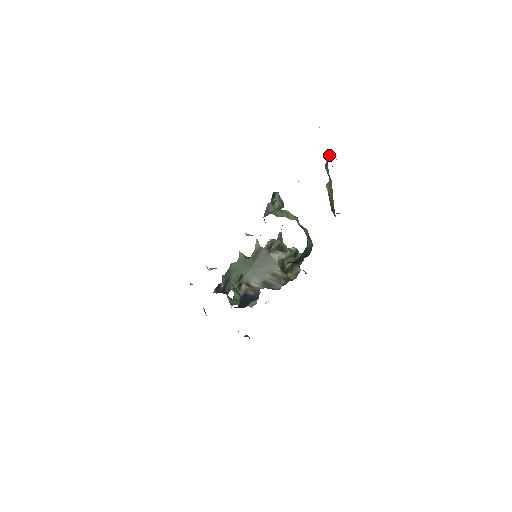
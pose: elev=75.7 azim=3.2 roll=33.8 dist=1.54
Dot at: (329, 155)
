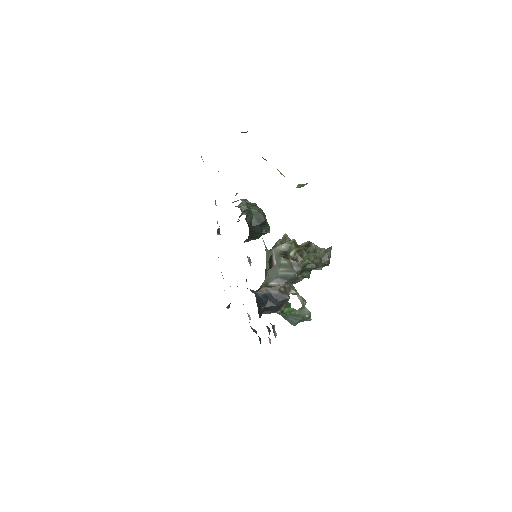
Dot at: occluded
